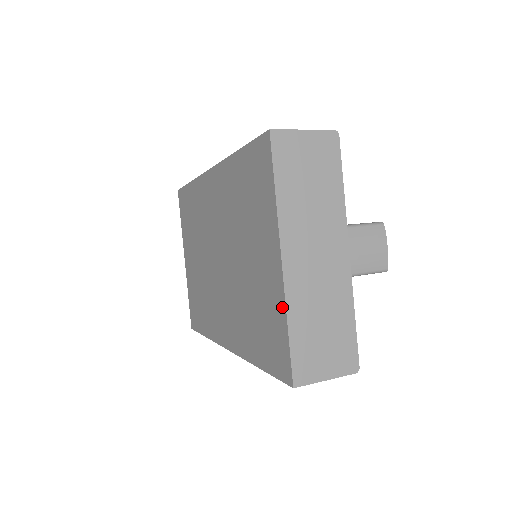
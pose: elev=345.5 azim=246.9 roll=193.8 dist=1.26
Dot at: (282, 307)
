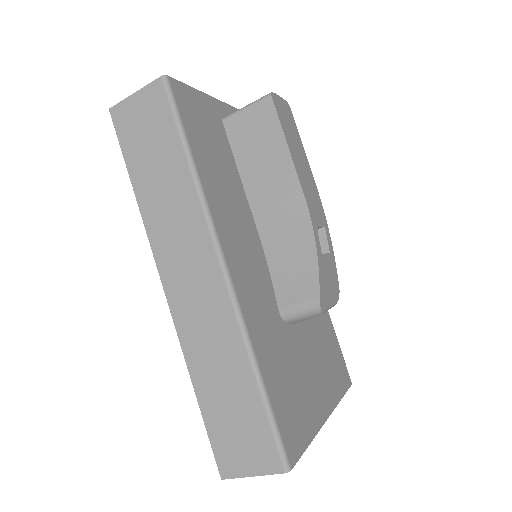
Dot at: occluded
